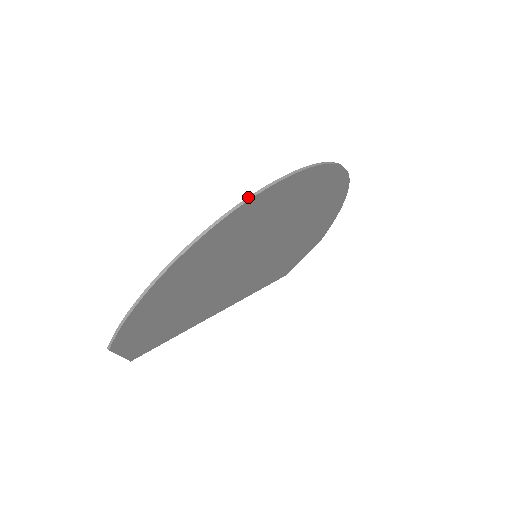
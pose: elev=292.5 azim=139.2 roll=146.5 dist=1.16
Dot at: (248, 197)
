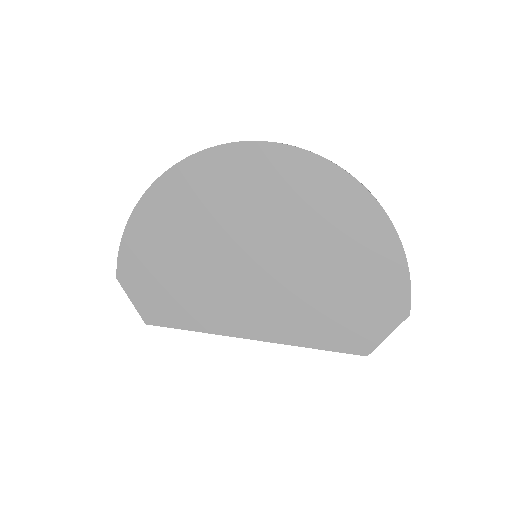
Dot at: (192, 155)
